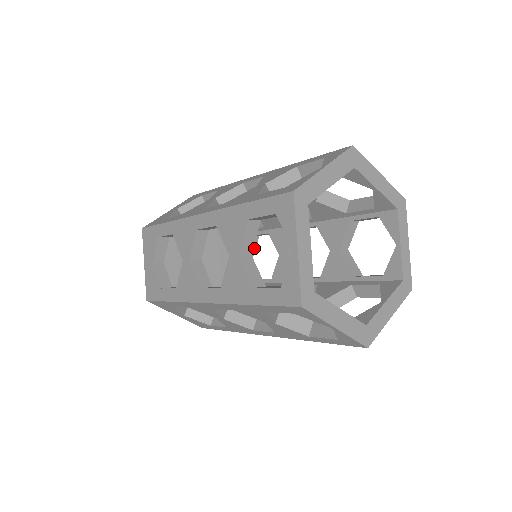
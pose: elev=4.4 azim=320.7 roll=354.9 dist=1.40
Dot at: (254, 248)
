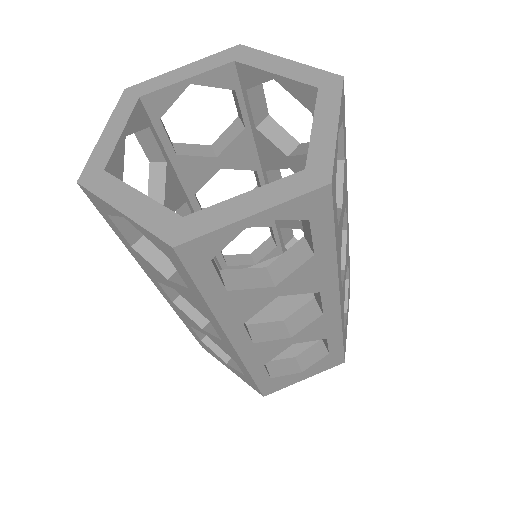
Dot at: (345, 298)
